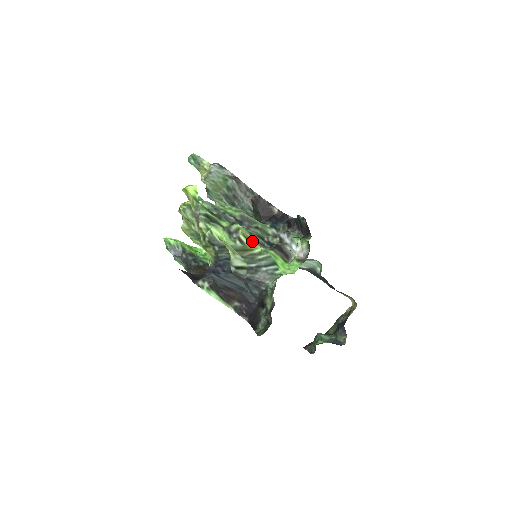
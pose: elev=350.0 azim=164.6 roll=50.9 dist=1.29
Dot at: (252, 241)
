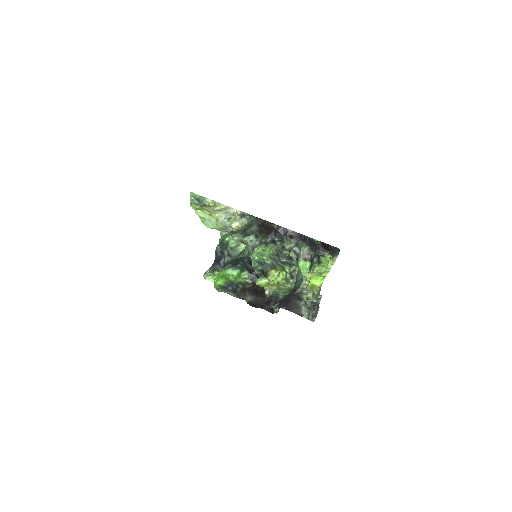
Dot at: occluded
